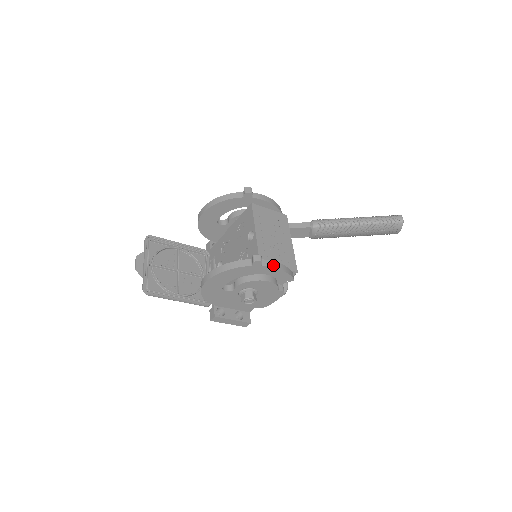
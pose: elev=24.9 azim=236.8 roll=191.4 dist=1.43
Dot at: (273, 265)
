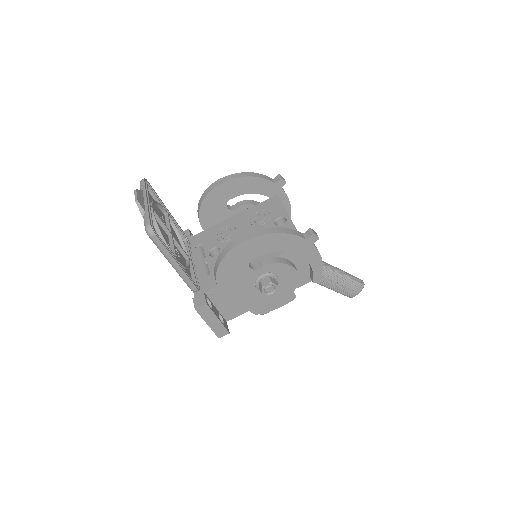
Dot at: (318, 251)
